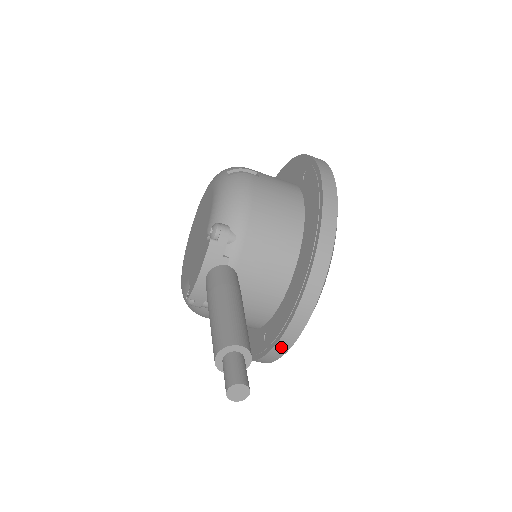
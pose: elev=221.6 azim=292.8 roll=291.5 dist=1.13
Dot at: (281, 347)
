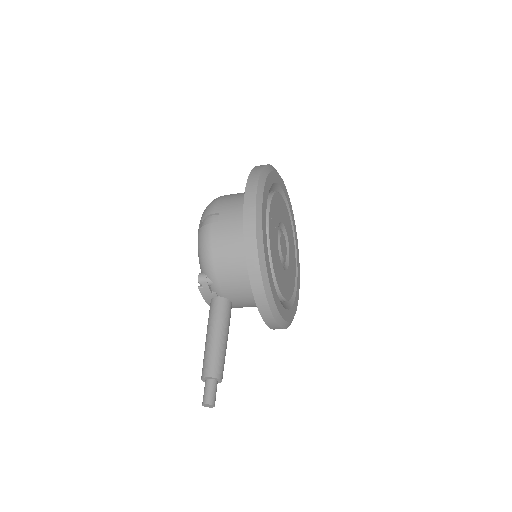
Dot at: occluded
